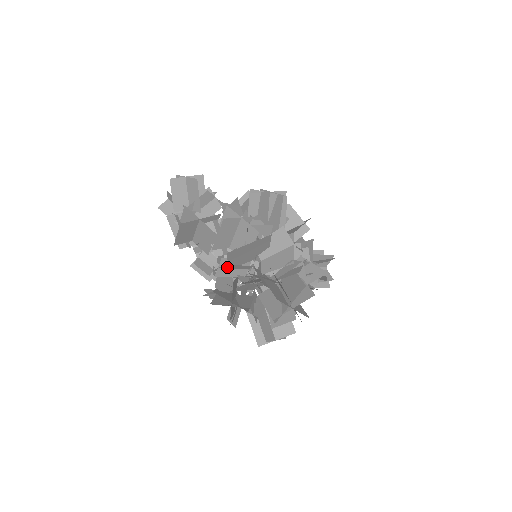
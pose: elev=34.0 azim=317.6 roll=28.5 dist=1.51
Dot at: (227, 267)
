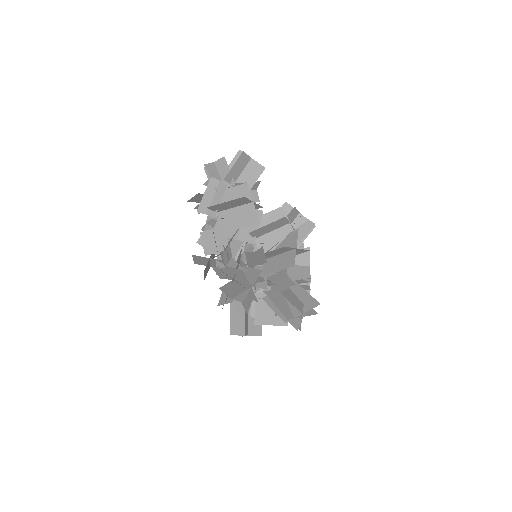
Dot at: (258, 255)
